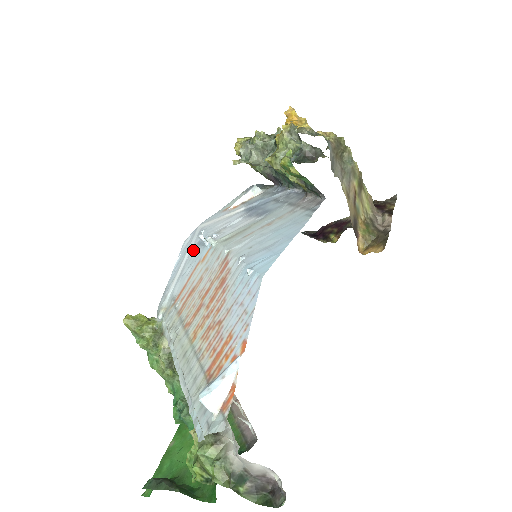
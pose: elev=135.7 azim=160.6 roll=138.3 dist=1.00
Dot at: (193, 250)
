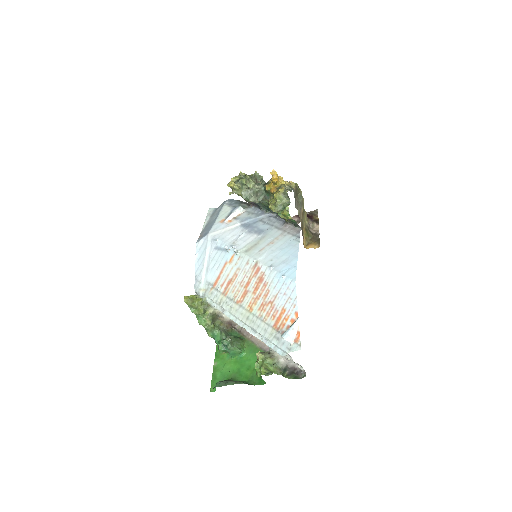
Dot at: (213, 252)
